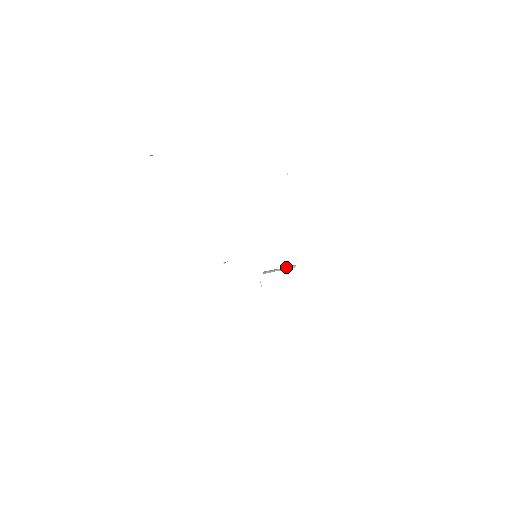
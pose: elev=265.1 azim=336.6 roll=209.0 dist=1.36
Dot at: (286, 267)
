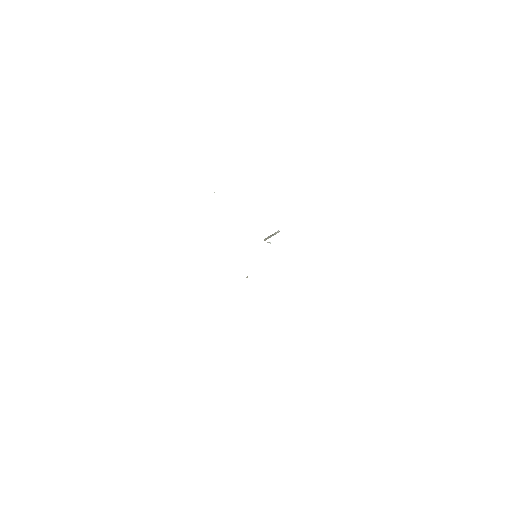
Dot at: (274, 234)
